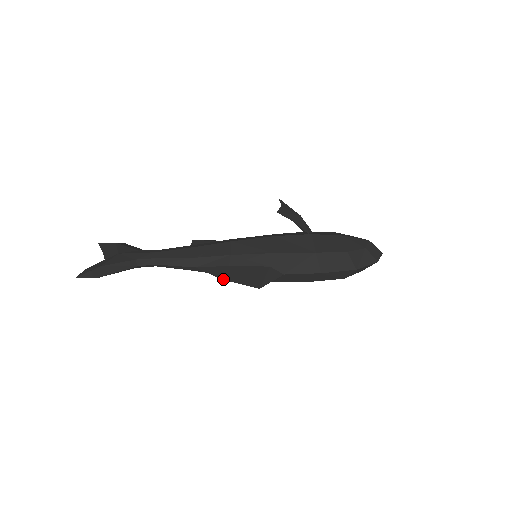
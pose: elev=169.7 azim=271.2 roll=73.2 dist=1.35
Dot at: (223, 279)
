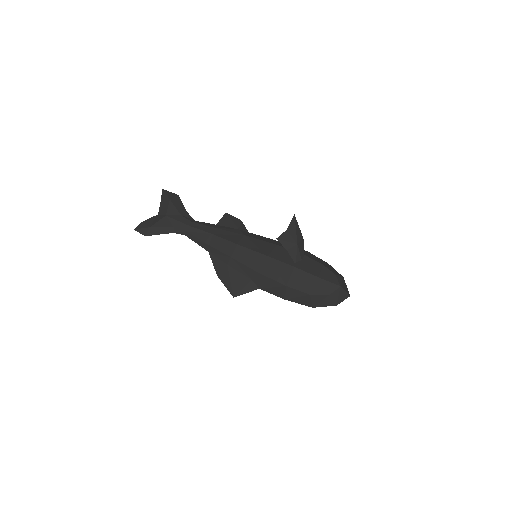
Dot at: (217, 275)
